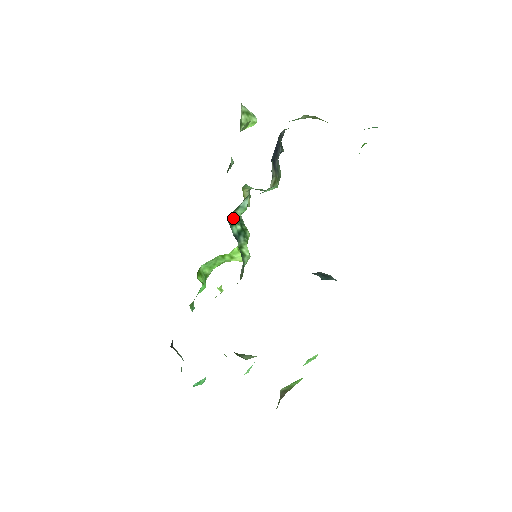
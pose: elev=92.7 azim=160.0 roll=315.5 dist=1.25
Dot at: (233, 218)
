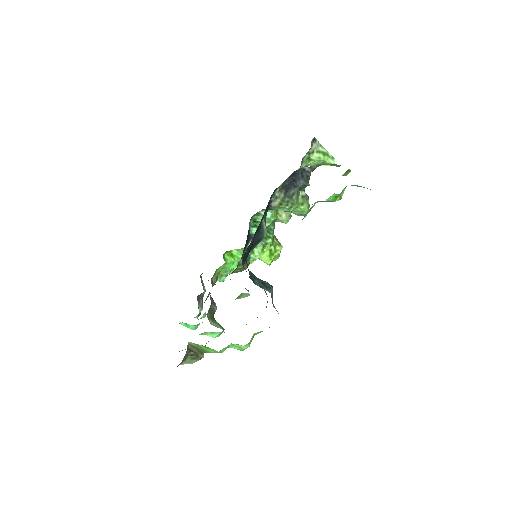
Dot at: (257, 222)
